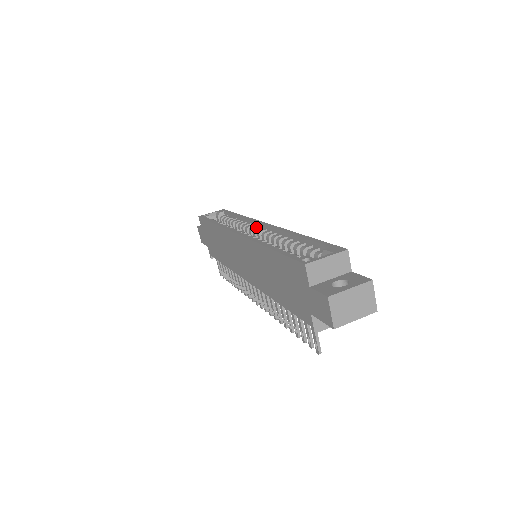
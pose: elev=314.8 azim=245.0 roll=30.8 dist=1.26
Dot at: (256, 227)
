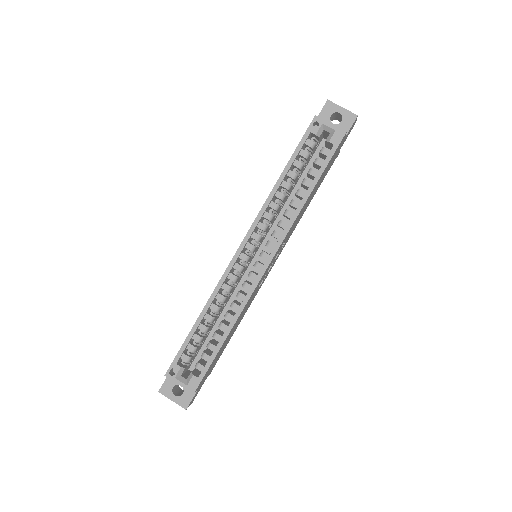
Dot at: (271, 248)
